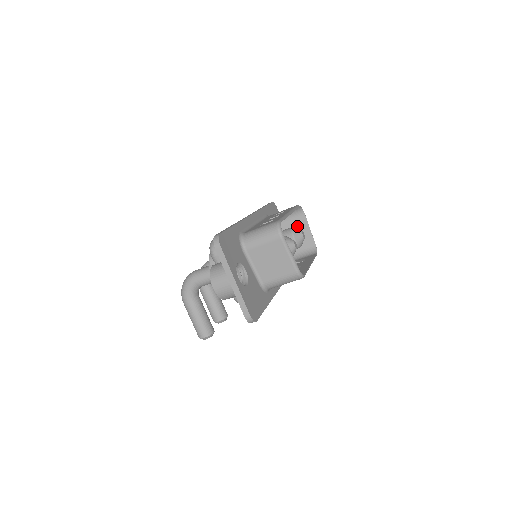
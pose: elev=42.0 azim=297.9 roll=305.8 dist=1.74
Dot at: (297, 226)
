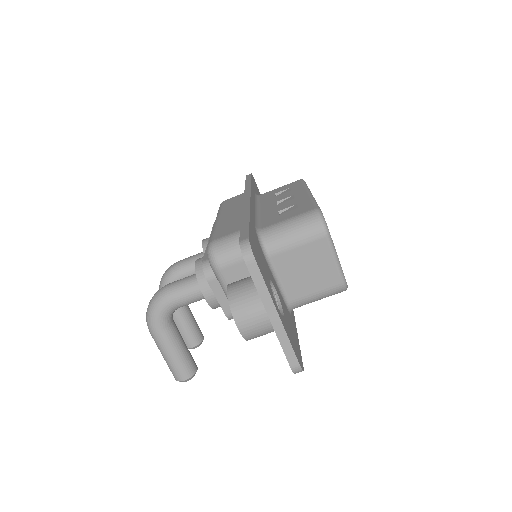
Dot at: occluded
